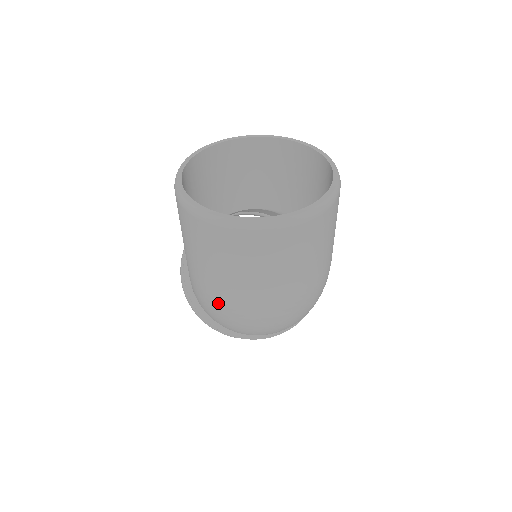
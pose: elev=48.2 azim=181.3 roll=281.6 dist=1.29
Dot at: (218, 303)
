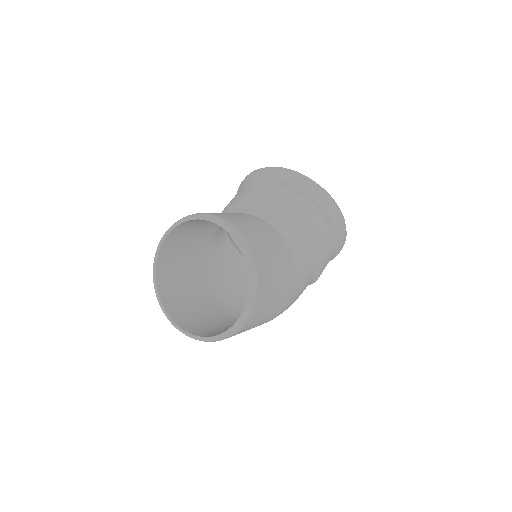
Dot at: occluded
